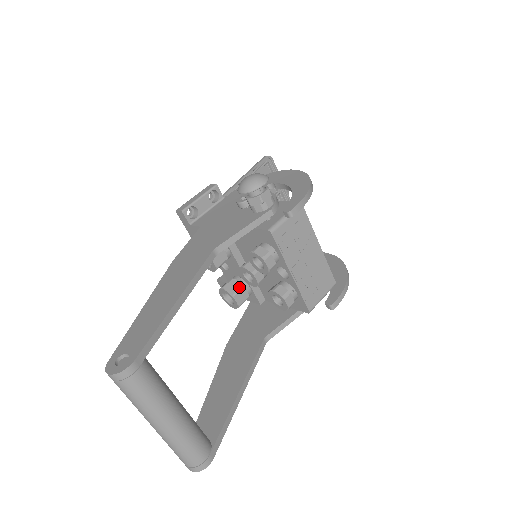
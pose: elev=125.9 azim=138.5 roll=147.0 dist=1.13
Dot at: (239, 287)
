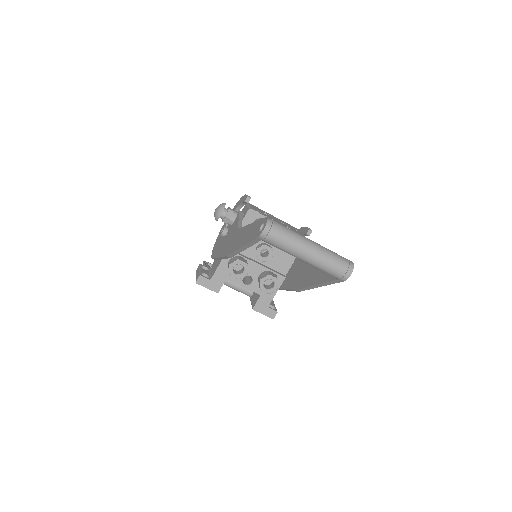
Dot at: (267, 272)
